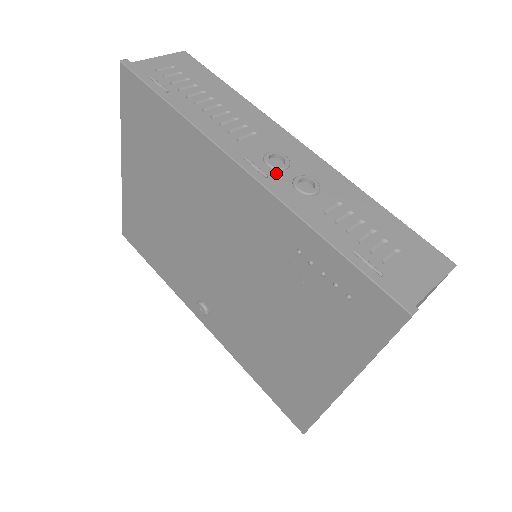
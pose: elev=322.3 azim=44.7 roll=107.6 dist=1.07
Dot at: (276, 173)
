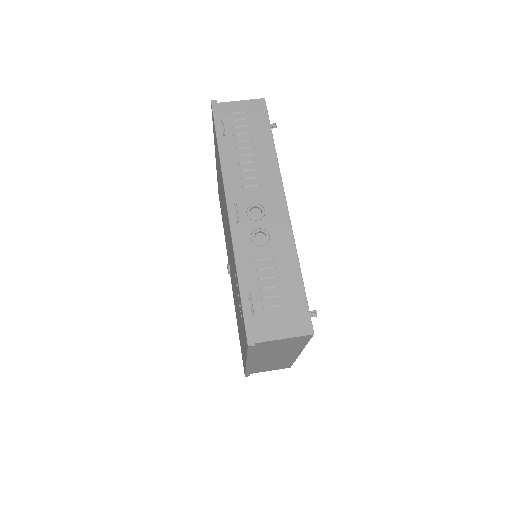
Dot at: (248, 221)
